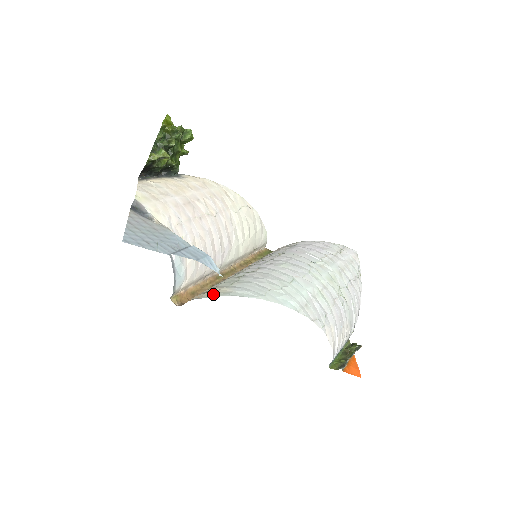
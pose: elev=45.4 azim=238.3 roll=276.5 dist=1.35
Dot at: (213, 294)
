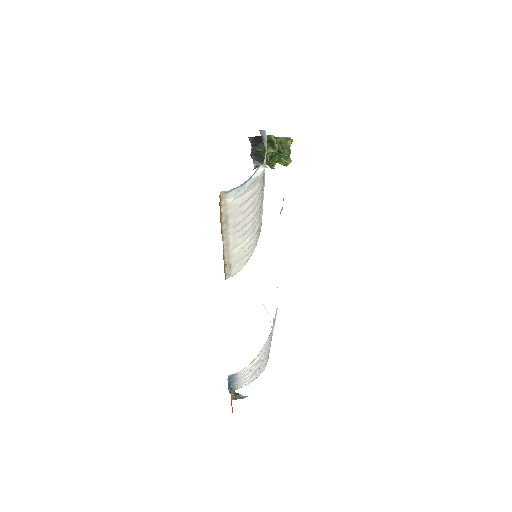
Dot at: occluded
